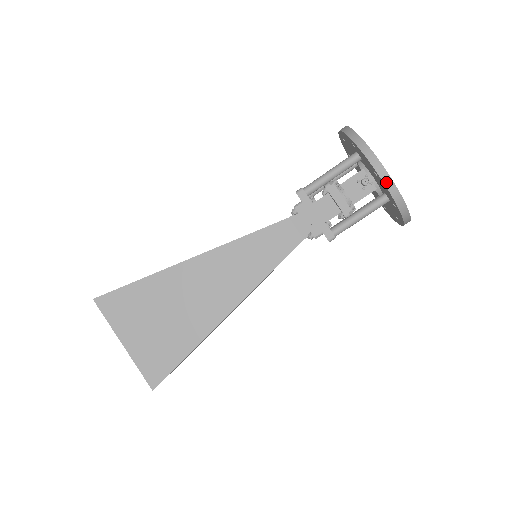
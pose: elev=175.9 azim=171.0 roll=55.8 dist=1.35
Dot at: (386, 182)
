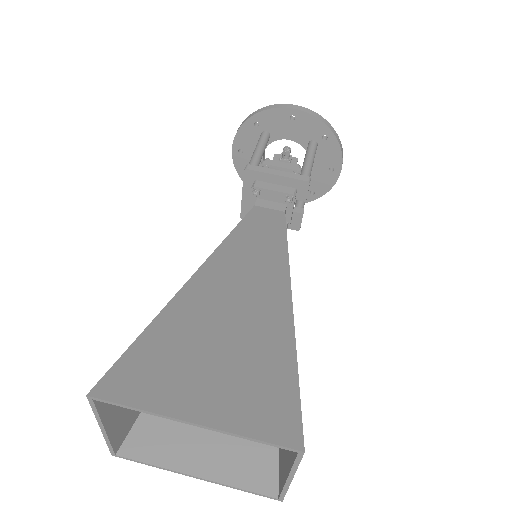
Dot at: (306, 111)
